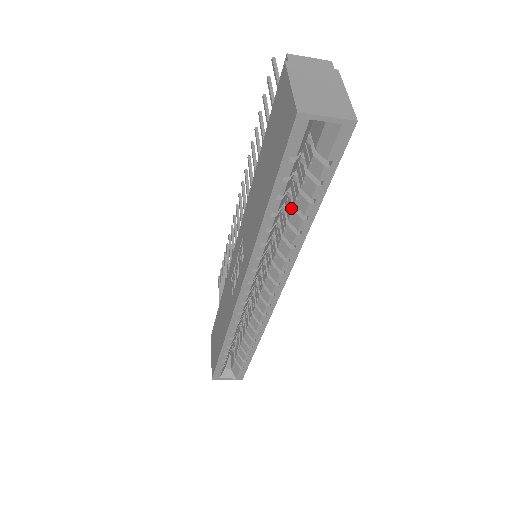
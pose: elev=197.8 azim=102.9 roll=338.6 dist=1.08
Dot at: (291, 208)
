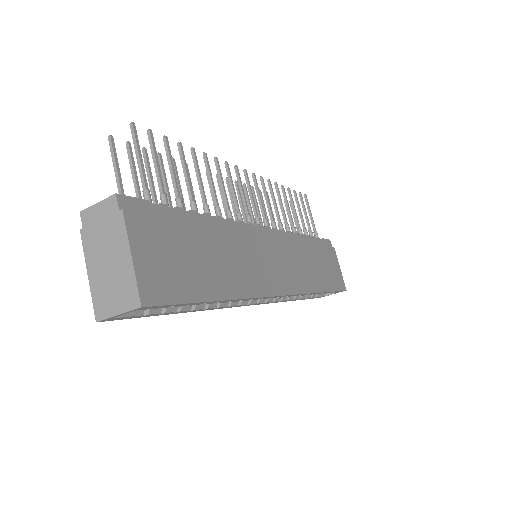
Dot at: occluded
